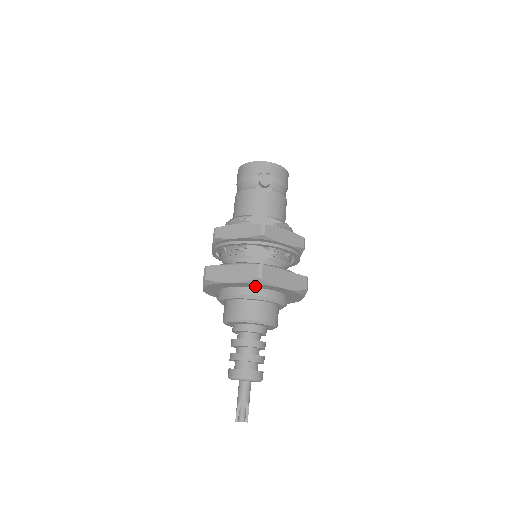
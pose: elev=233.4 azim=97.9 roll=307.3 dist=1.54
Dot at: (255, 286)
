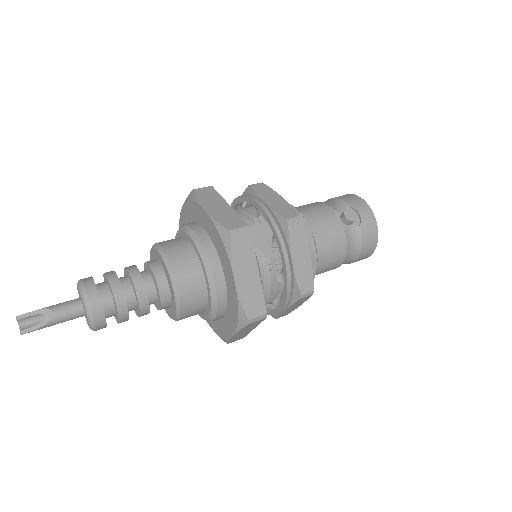
Dot at: (217, 244)
